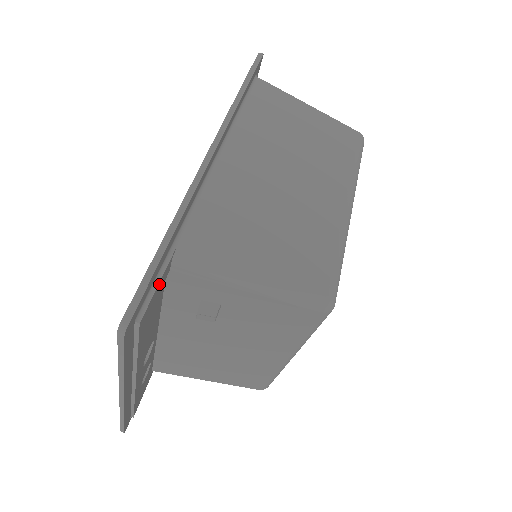
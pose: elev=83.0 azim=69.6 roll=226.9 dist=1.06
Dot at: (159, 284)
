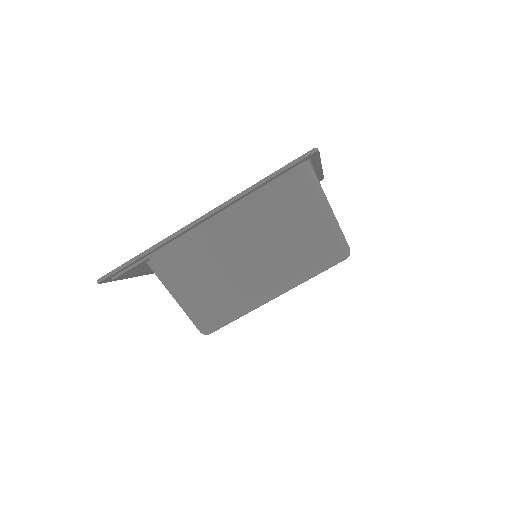
Dot at: (133, 268)
